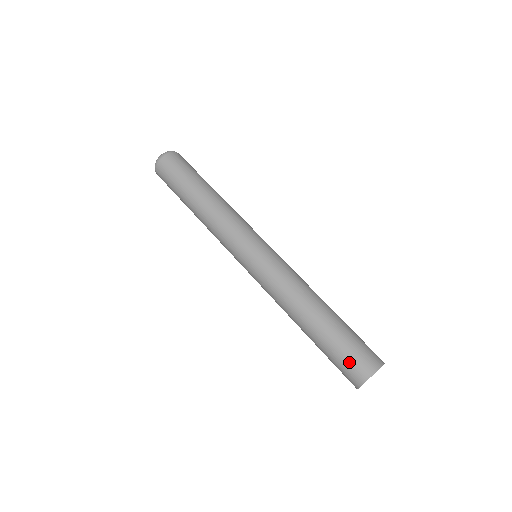
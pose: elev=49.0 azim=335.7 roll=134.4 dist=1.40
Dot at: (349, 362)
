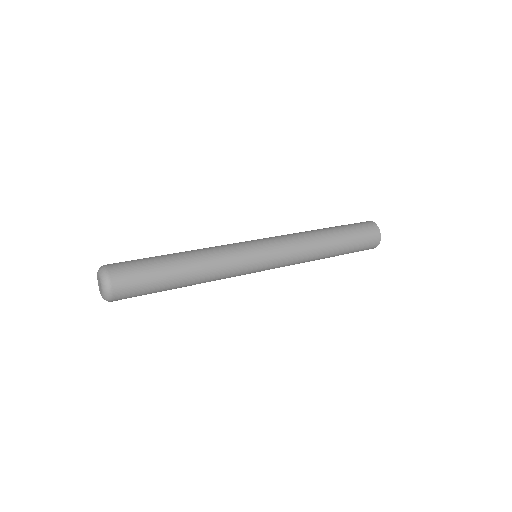
Dot at: (363, 250)
